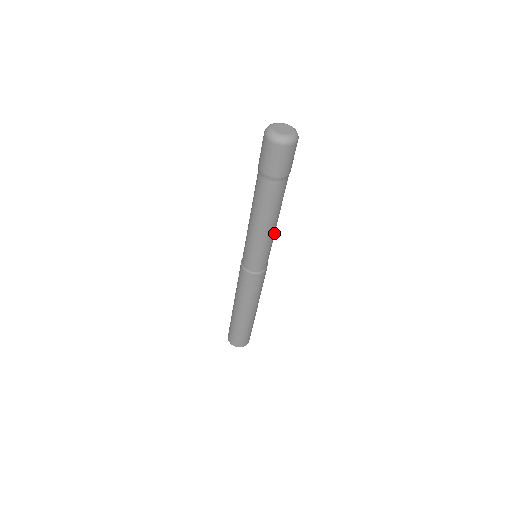
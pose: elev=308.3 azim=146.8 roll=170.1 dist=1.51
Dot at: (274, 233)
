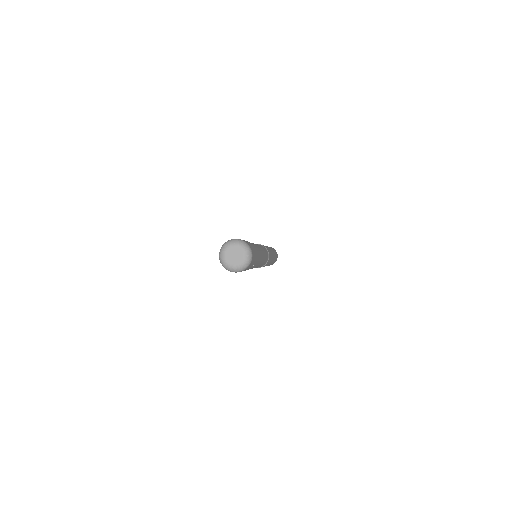
Dot at: occluded
